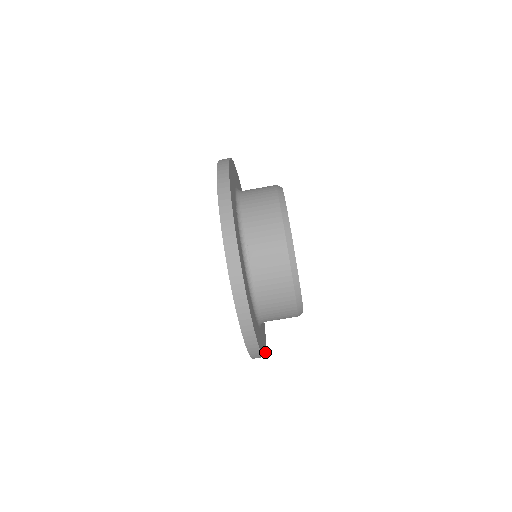
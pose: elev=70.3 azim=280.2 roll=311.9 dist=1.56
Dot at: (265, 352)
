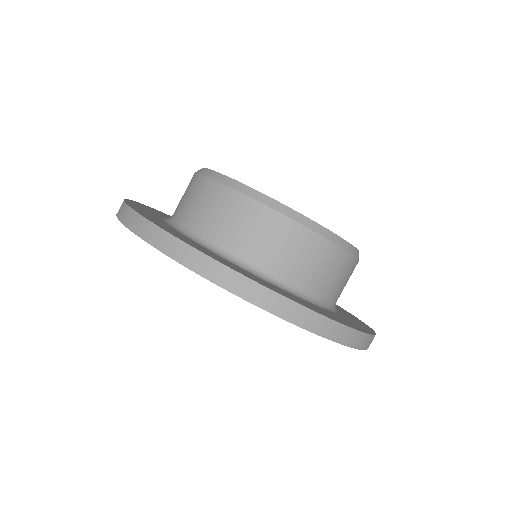
Dot at: (349, 313)
